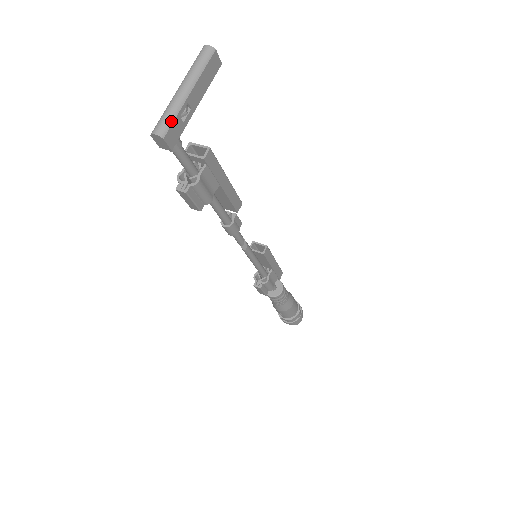
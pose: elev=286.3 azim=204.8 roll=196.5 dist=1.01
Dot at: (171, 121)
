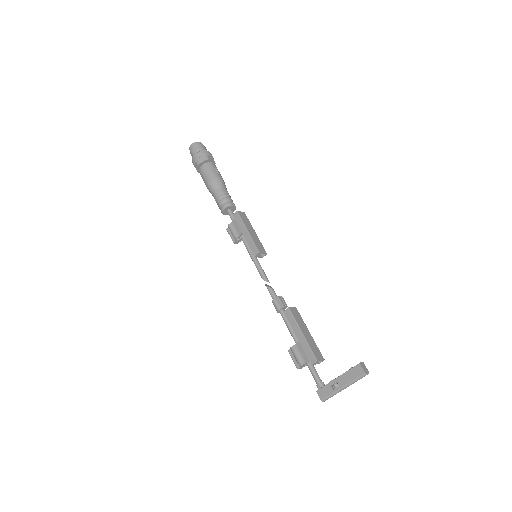
Dot at: (332, 395)
